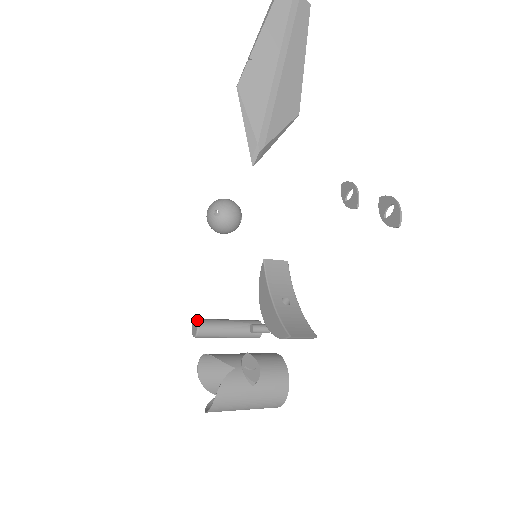
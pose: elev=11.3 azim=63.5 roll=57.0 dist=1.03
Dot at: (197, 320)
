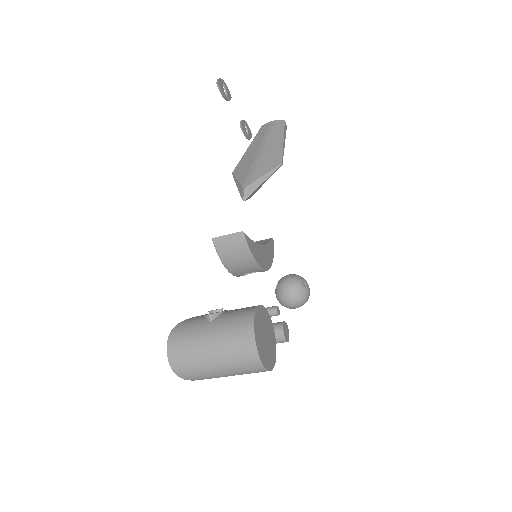
Dot at: occluded
